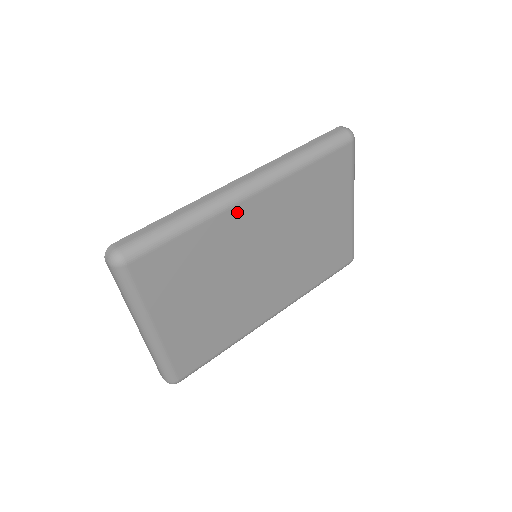
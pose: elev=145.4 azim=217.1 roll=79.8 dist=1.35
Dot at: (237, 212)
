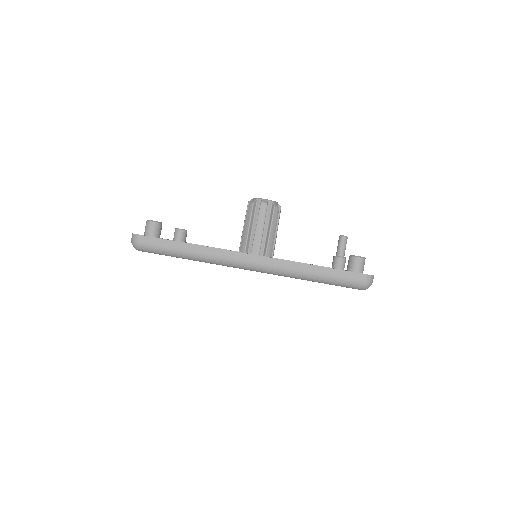
Dot at: occluded
